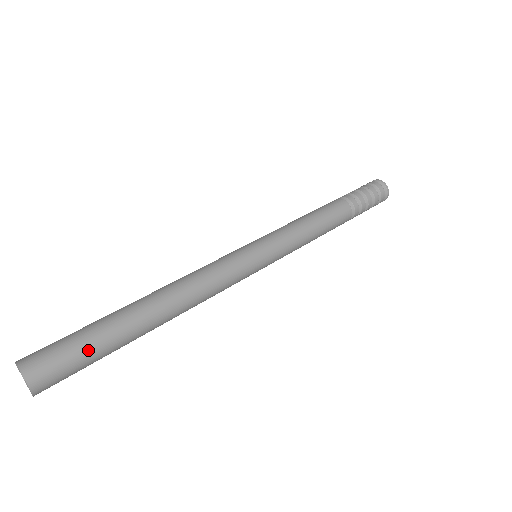
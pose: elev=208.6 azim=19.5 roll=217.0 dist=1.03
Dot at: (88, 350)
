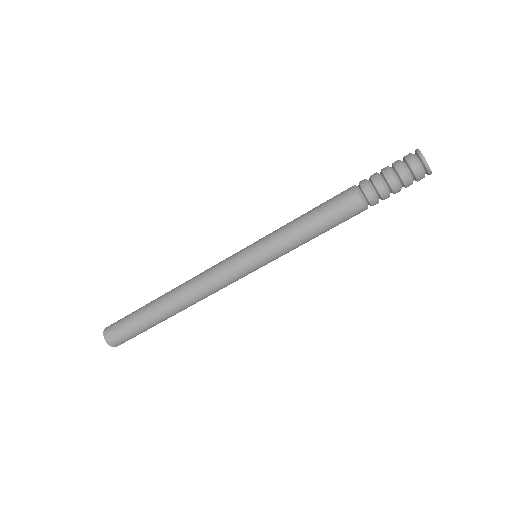
Dot at: (130, 316)
